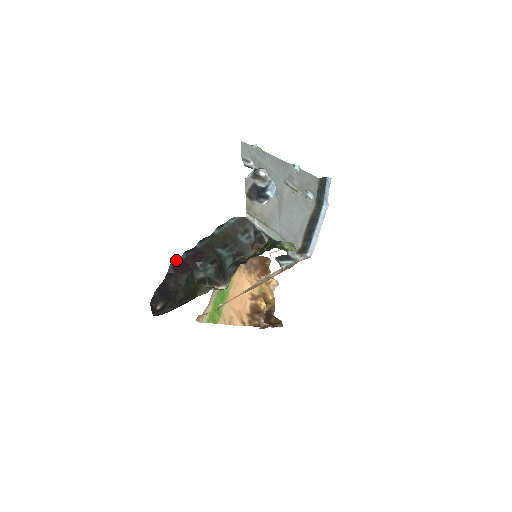
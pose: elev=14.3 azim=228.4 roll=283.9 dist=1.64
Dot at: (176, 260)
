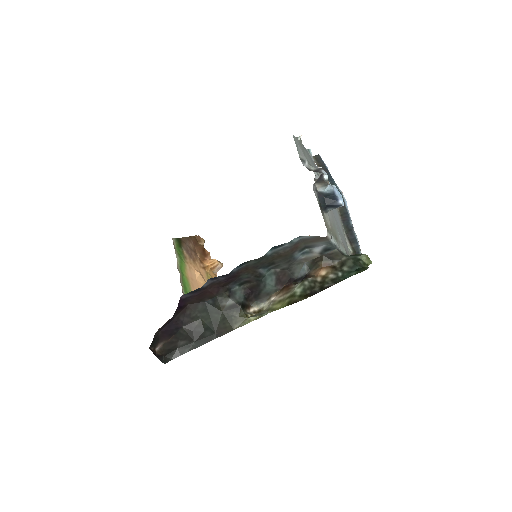
Dot at: occluded
